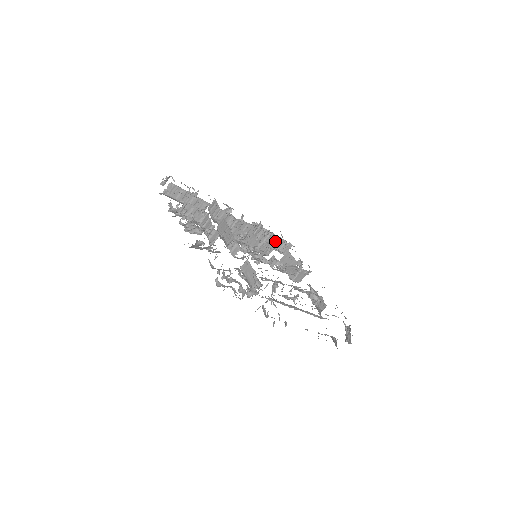
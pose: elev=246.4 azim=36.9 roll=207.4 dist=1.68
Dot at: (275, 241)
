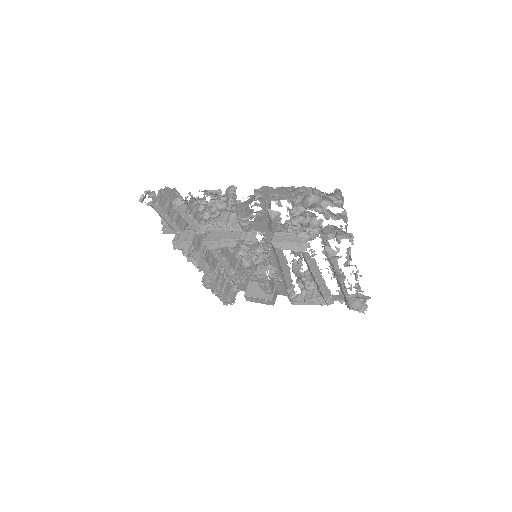
Dot at: (226, 285)
